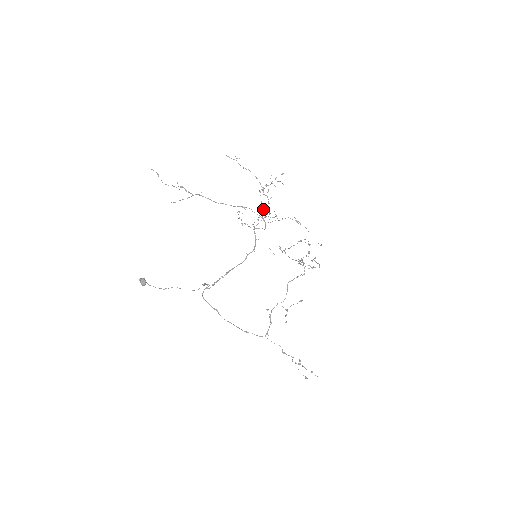
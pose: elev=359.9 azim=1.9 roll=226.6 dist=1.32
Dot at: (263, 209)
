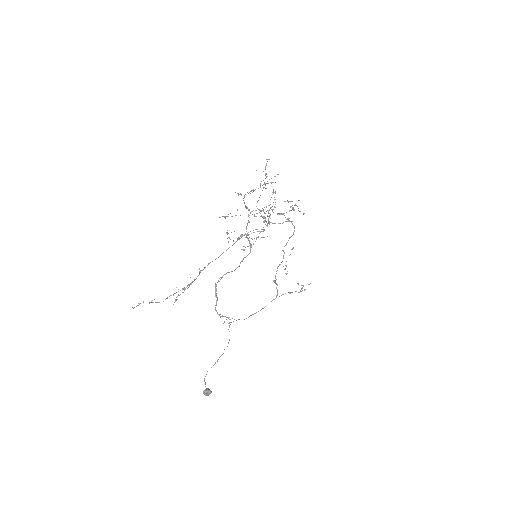
Dot at: (246, 208)
